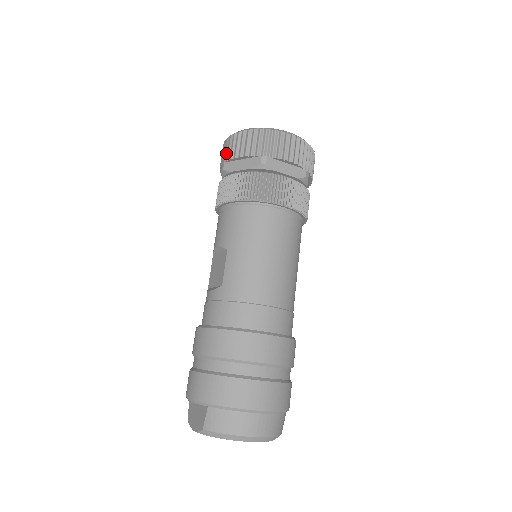
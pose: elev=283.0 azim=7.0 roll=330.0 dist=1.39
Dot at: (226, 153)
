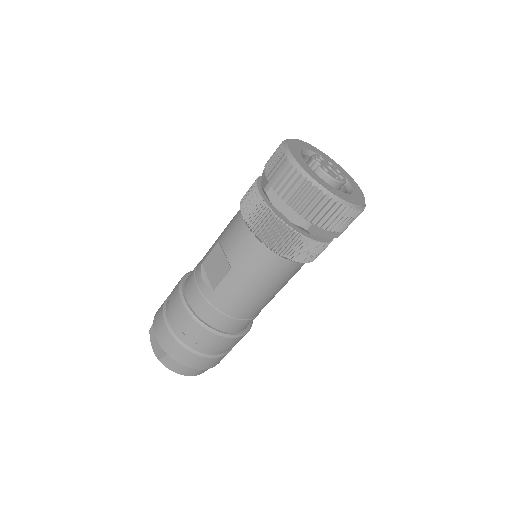
Dot at: (278, 179)
